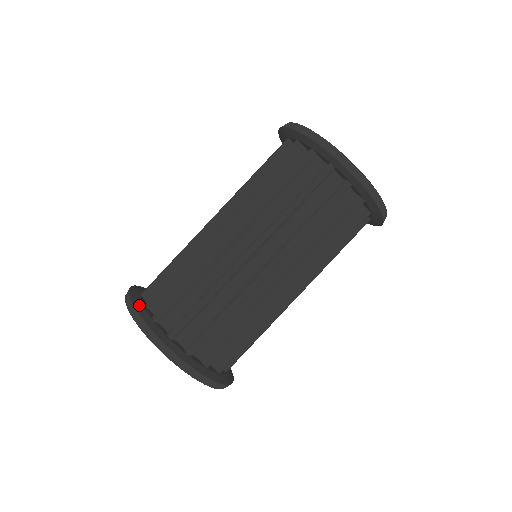
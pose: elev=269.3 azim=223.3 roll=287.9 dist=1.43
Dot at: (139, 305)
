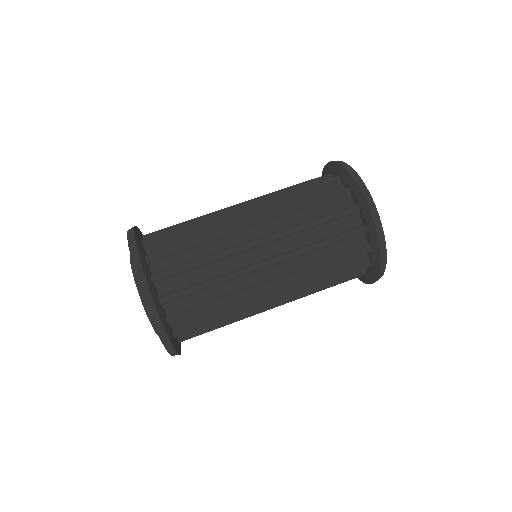
Dot at: occluded
